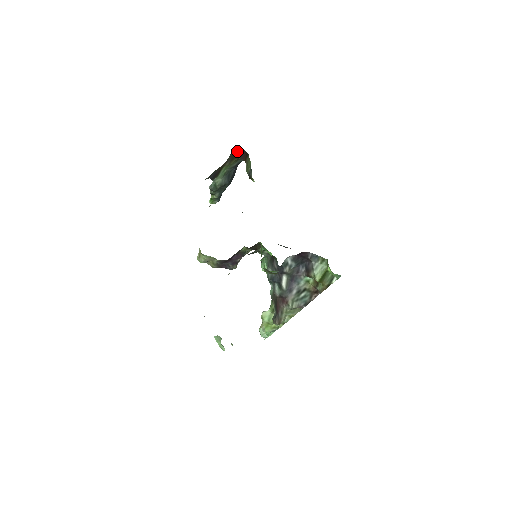
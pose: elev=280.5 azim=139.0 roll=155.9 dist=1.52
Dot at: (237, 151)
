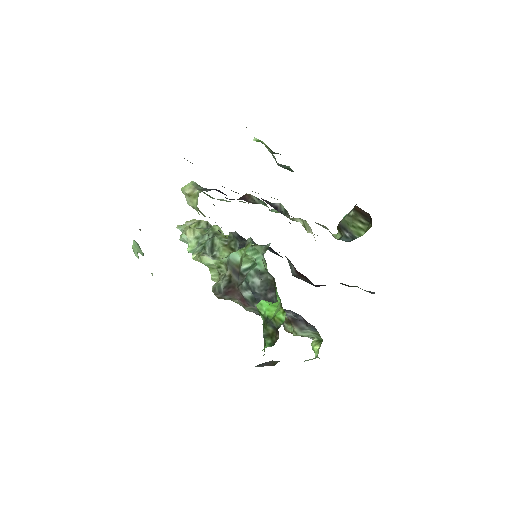
Dot at: occluded
